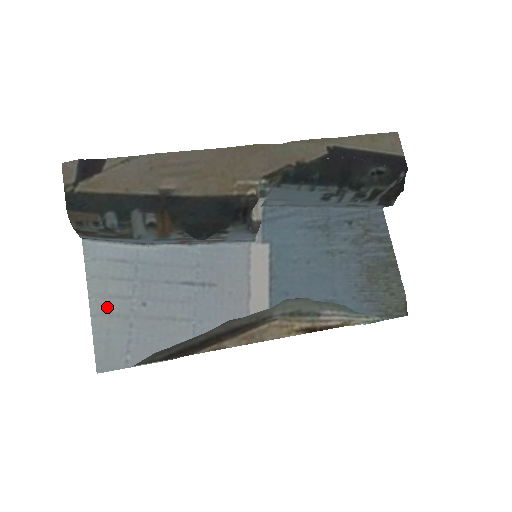
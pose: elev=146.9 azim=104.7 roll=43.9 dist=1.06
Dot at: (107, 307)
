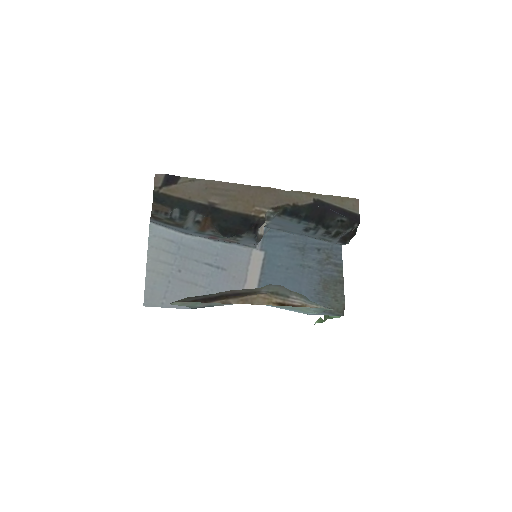
Dot at: (157, 267)
